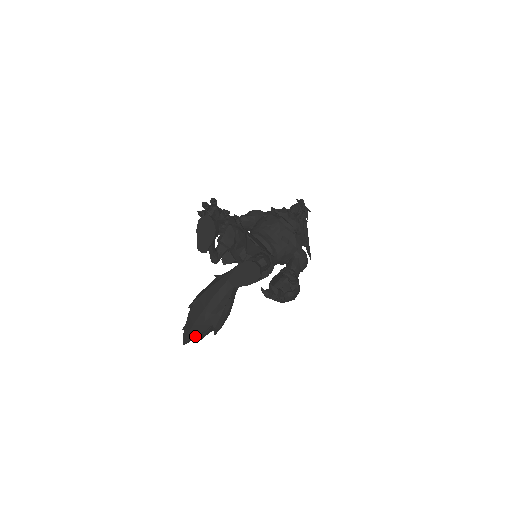
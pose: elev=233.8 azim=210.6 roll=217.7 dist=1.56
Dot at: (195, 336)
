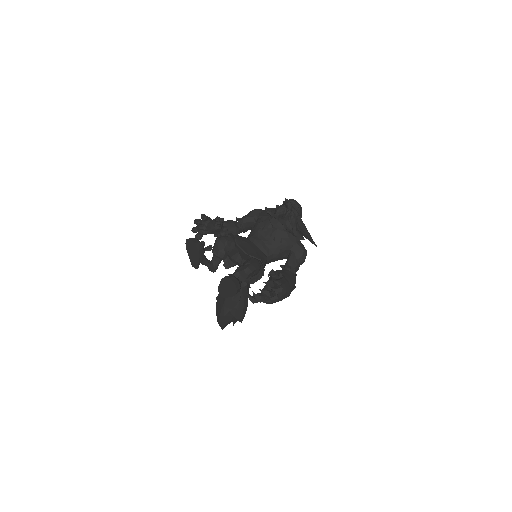
Dot at: (226, 324)
